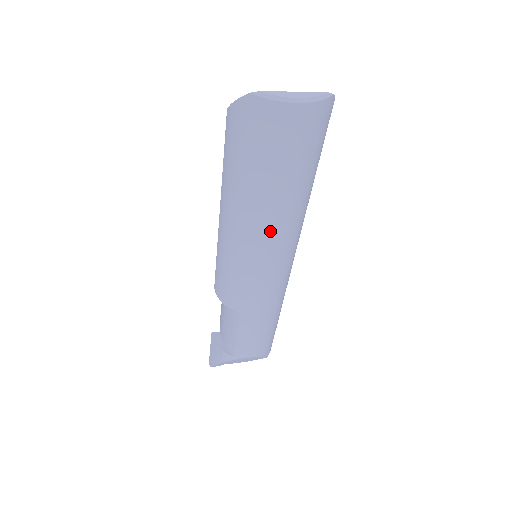
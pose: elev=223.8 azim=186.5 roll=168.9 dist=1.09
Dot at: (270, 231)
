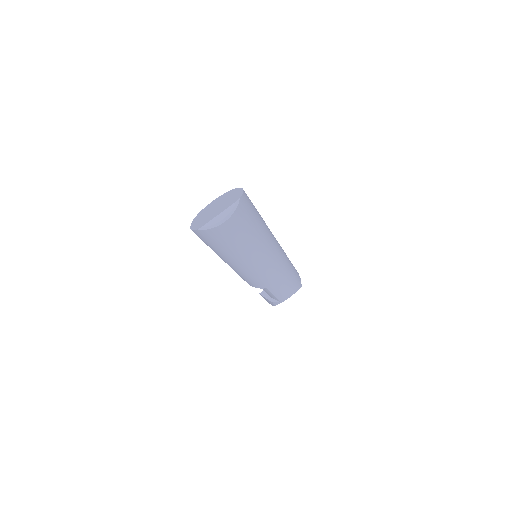
Dot at: (253, 259)
